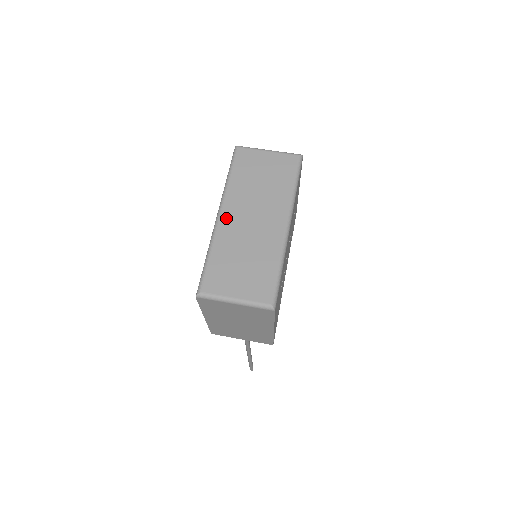
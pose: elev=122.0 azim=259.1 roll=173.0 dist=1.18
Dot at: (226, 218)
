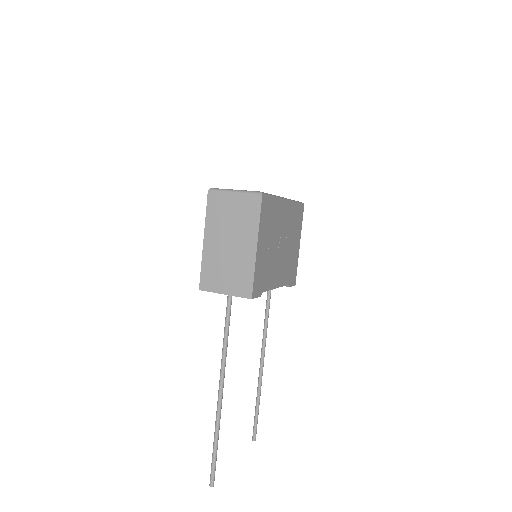
Dot at: occluded
